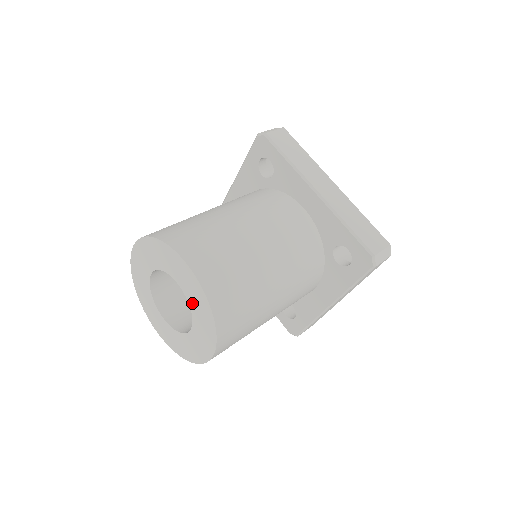
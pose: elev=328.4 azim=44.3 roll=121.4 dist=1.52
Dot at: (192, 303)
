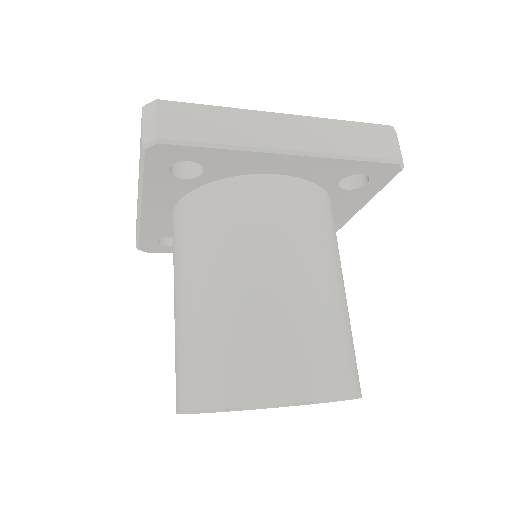
Dot at: occluded
